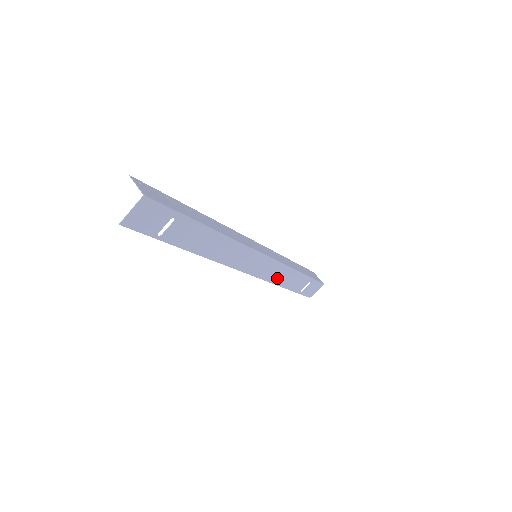
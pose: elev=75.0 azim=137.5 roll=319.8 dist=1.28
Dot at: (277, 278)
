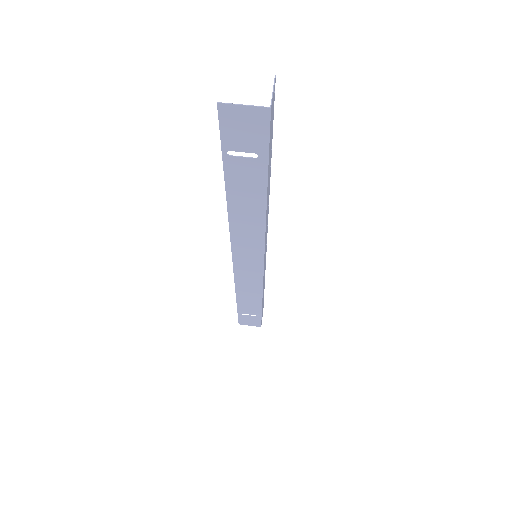
Dot at: (244, 287)
